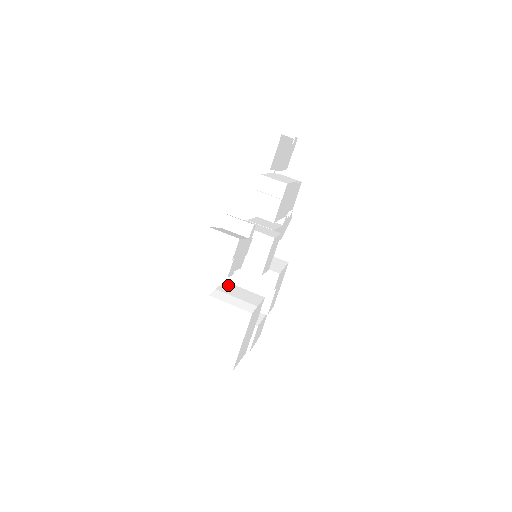
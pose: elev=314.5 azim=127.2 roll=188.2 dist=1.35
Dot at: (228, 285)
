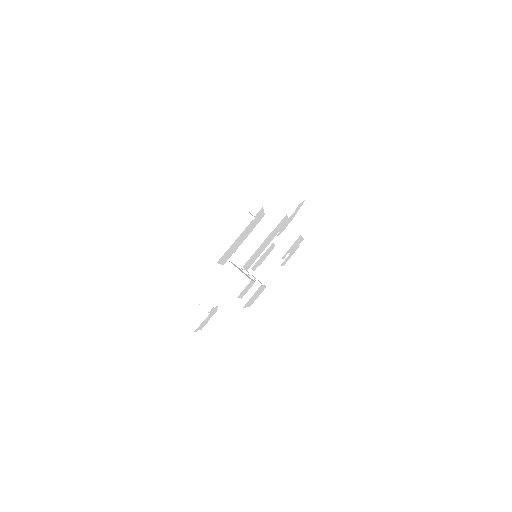
Dot at: occluded
